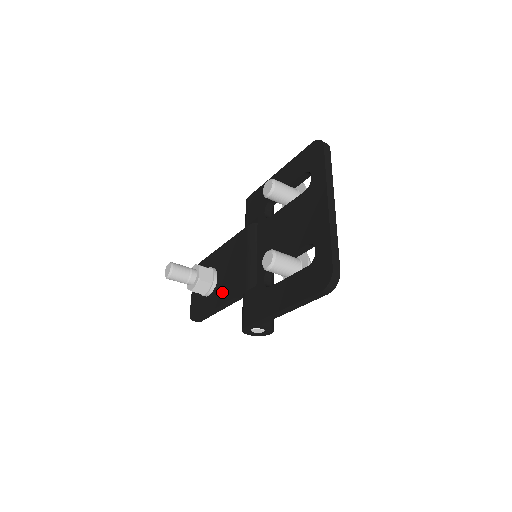
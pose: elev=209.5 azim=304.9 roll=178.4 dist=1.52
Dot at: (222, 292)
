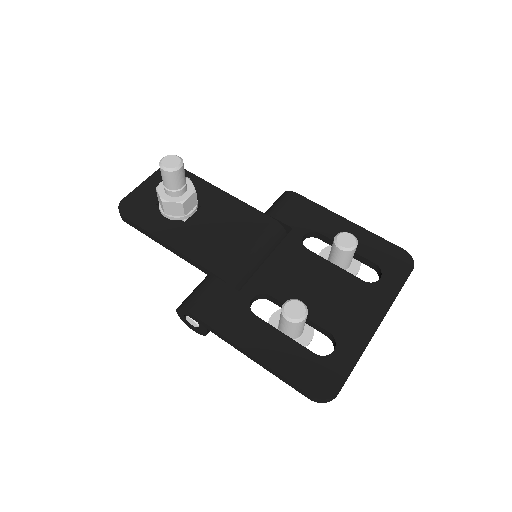
Dot at: (188, 239)
